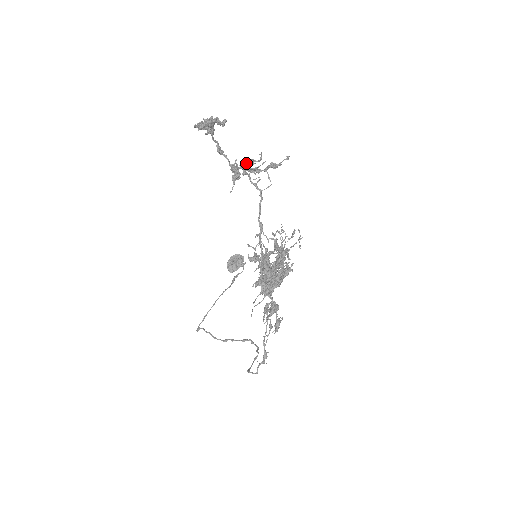
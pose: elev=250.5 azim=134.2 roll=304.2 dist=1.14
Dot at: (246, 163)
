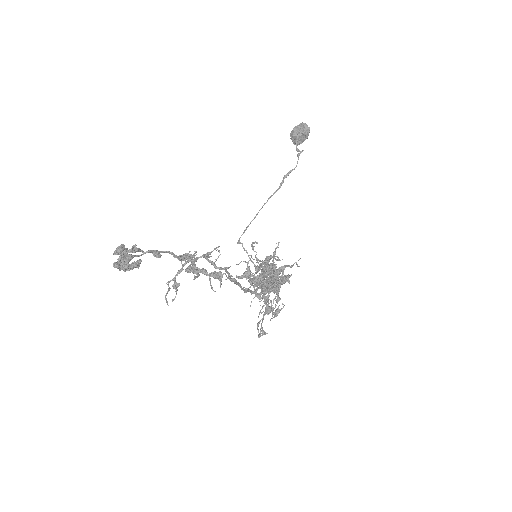
Dot at: (186, 271)
